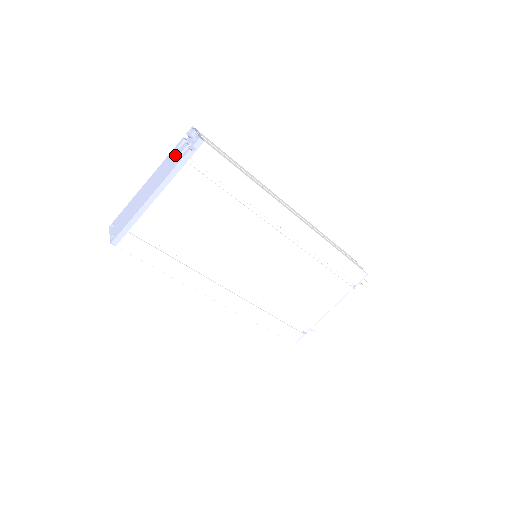
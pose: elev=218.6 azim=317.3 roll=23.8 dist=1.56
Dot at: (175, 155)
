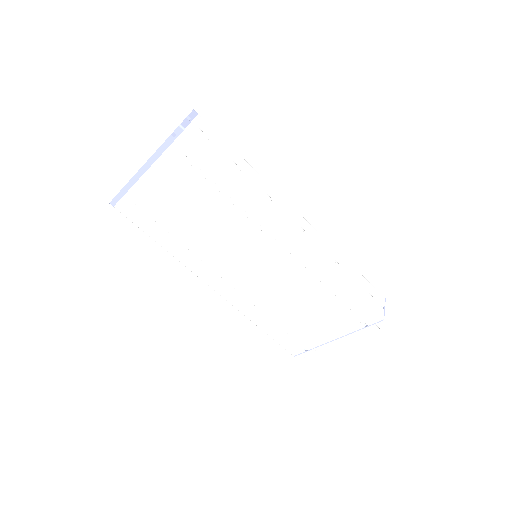
Dot at: occluded
